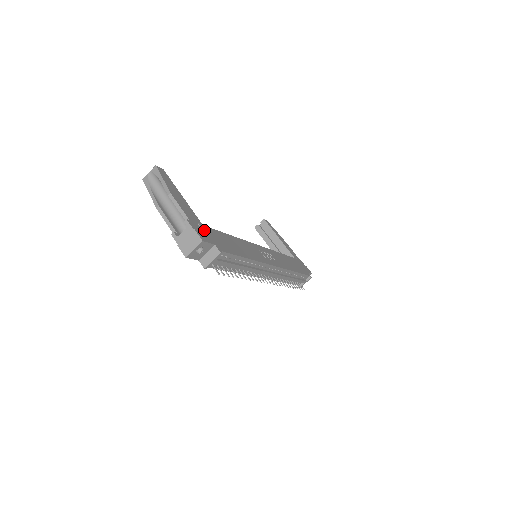
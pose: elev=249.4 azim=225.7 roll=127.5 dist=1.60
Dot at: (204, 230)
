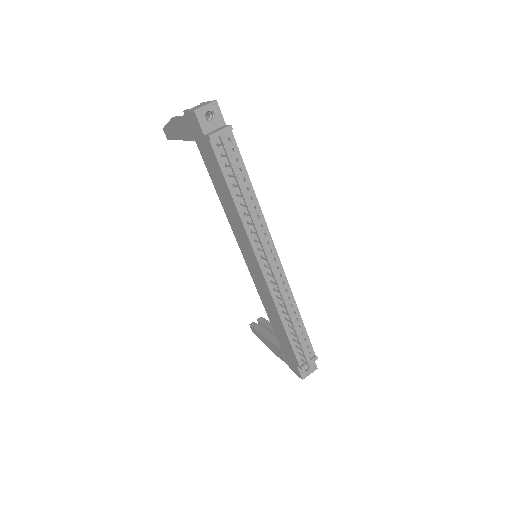
Dot at: occluded
